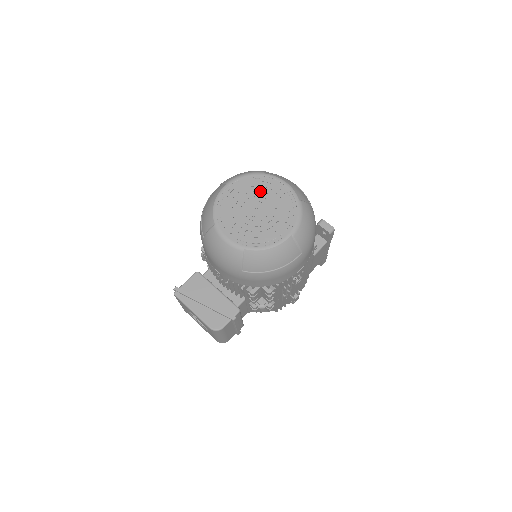
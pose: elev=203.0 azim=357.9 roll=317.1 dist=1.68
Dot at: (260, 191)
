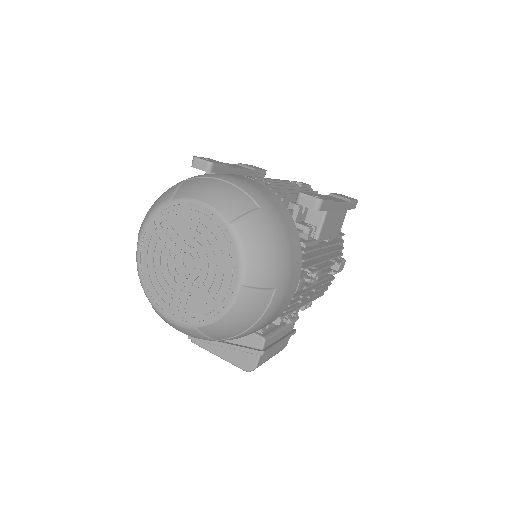
Dot at: (178, 232)
